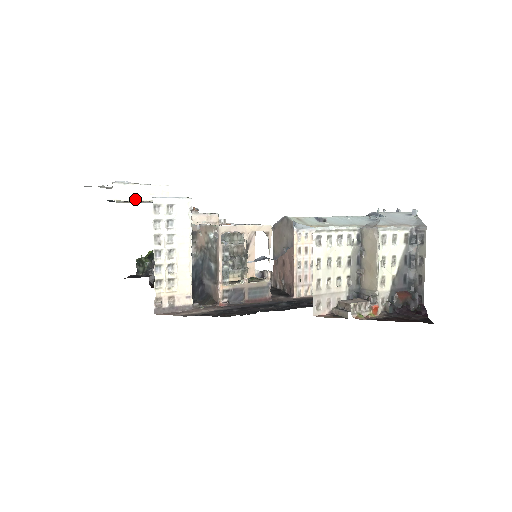
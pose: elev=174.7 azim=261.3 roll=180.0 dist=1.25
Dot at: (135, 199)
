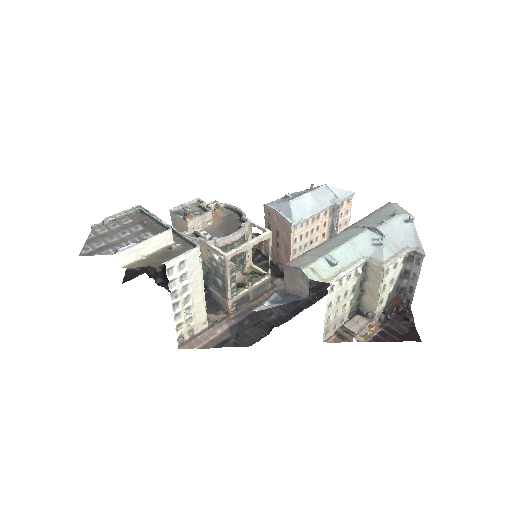
Dot at: (142, 256)
